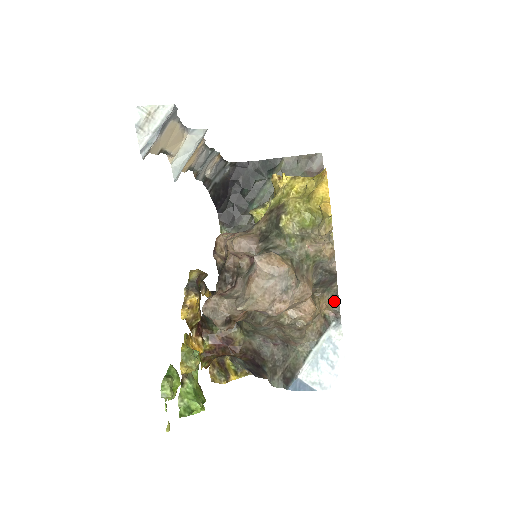
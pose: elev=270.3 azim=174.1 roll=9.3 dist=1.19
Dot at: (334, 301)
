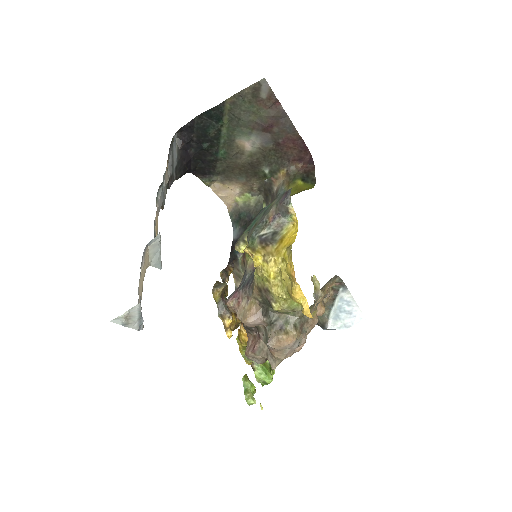
Dot at: (336, 278)
